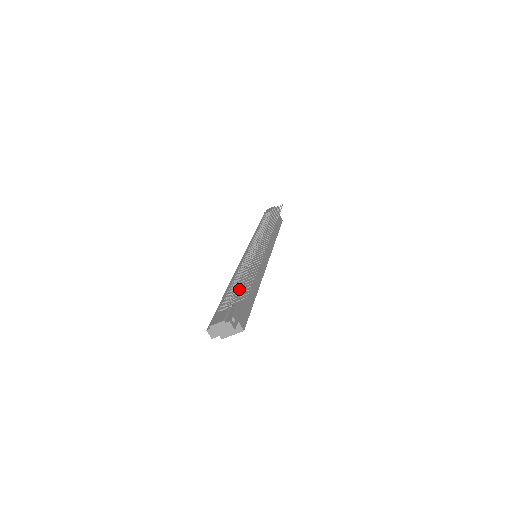
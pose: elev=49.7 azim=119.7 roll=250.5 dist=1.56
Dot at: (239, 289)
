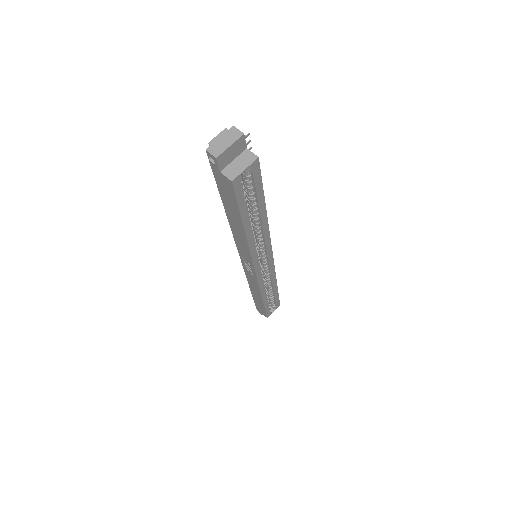
Dot at: occluded
